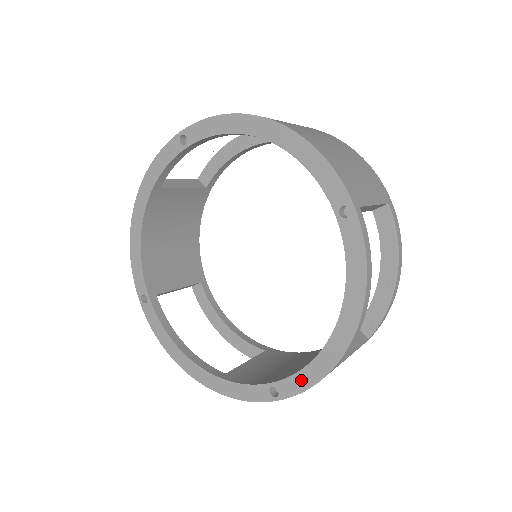
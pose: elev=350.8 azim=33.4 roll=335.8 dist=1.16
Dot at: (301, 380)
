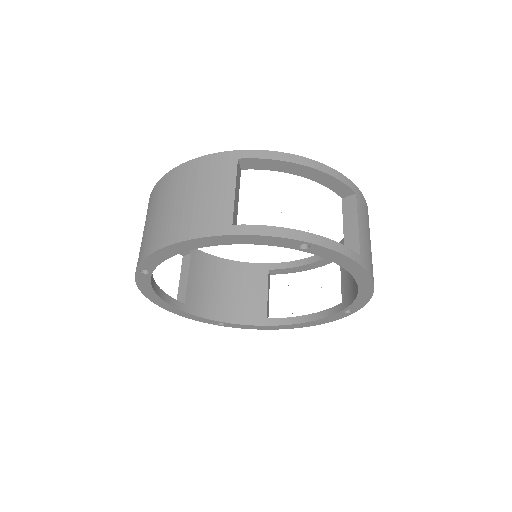
Dot at: (244, 327)
